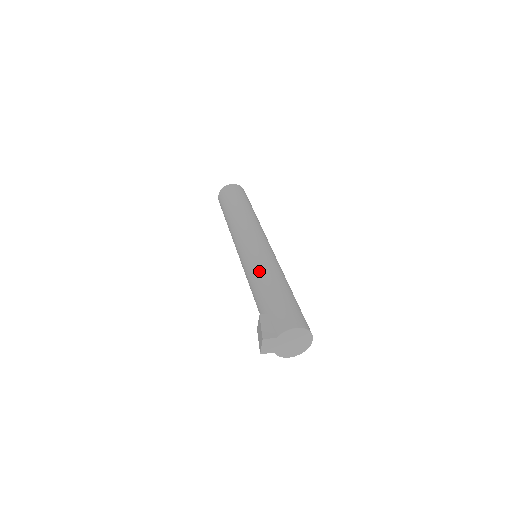
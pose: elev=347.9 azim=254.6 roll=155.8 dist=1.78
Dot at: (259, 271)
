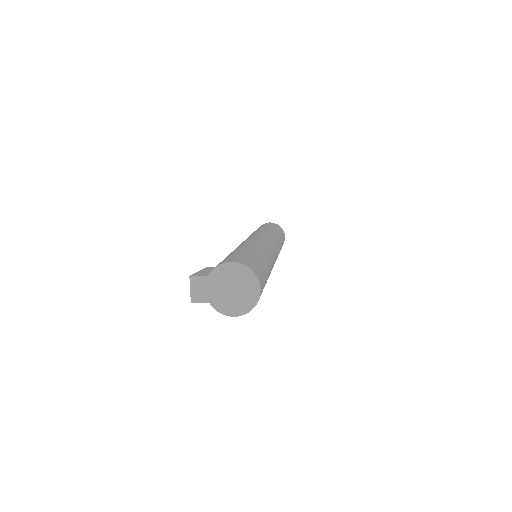
Dot at: (237, 247)
